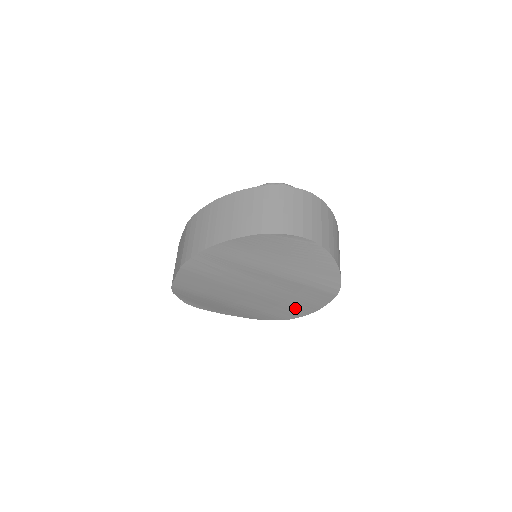
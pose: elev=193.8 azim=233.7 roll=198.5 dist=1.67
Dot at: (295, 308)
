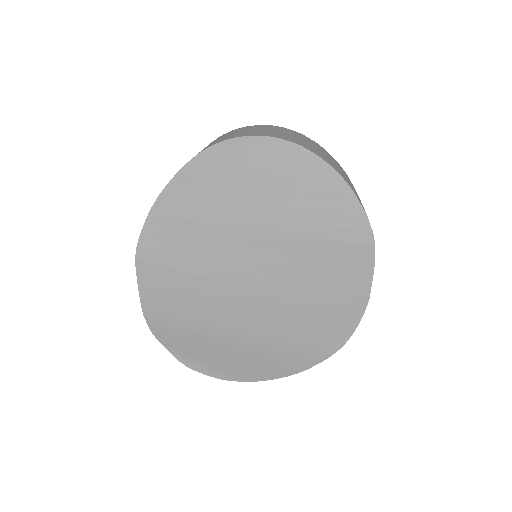
Dot at: (332, 310)
